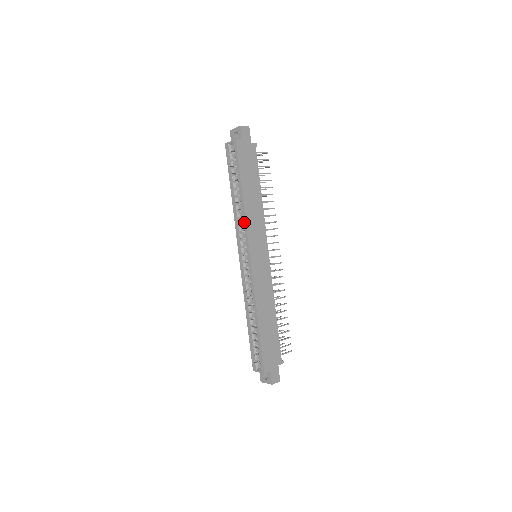
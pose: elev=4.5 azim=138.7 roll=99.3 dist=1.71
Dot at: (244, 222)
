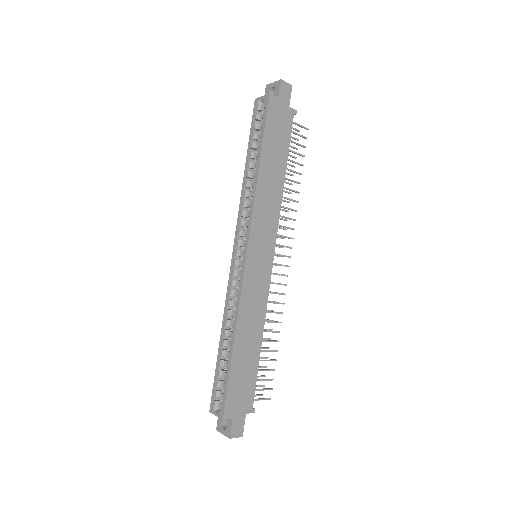
Dot at: (251, 204)
